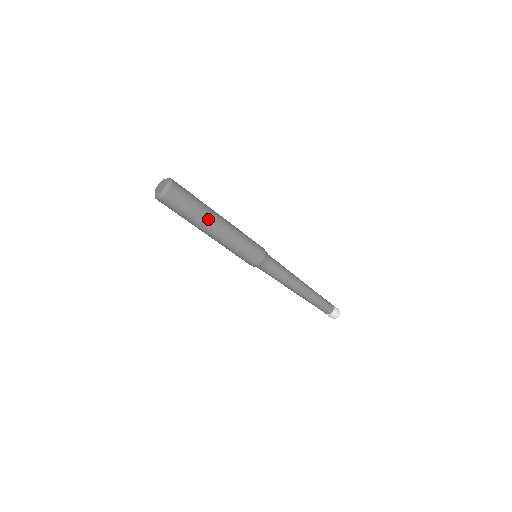
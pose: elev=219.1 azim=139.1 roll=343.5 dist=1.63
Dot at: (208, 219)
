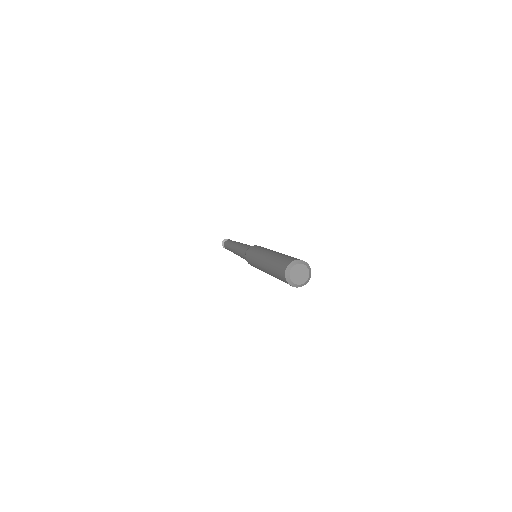
Dot at: occluded
